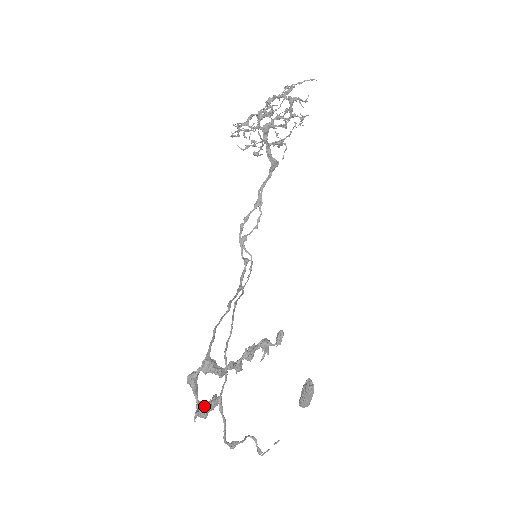
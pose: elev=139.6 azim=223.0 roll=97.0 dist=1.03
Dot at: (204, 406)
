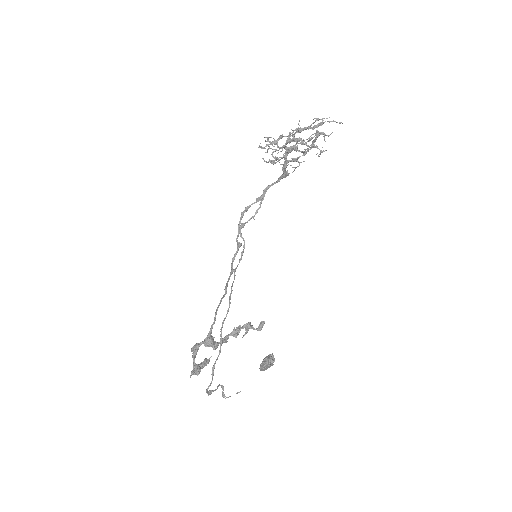
Dot at: (198, 367)
